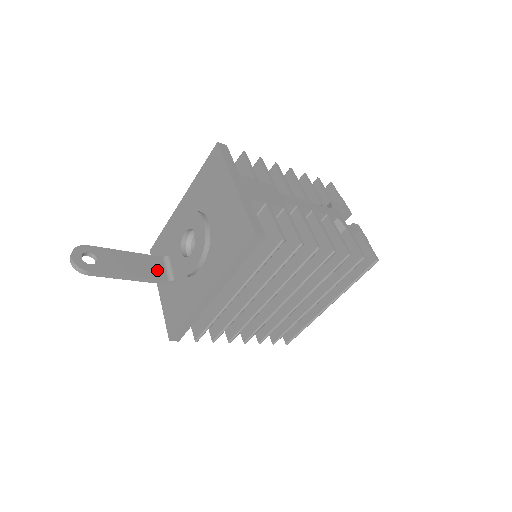
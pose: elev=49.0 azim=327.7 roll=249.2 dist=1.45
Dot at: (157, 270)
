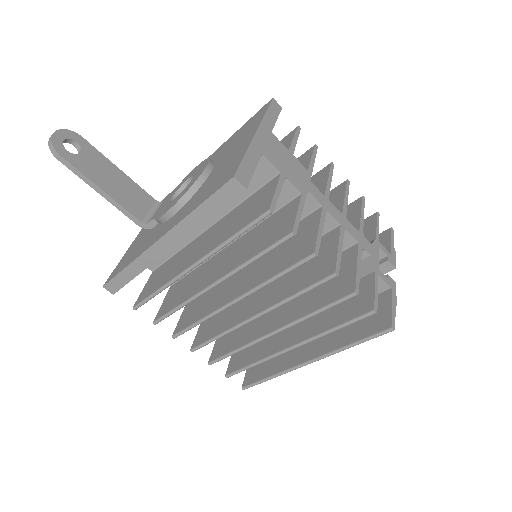
Dot at: (138, 205)
